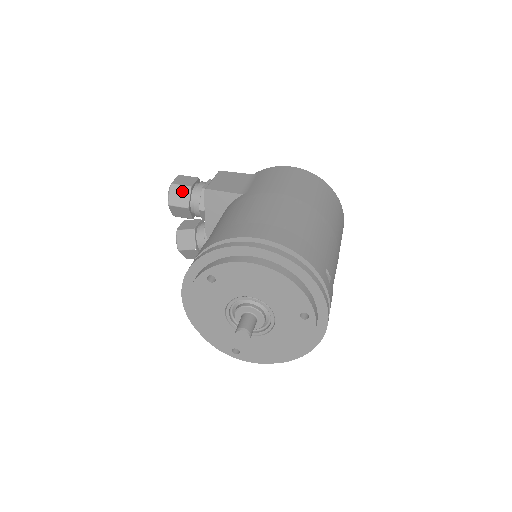
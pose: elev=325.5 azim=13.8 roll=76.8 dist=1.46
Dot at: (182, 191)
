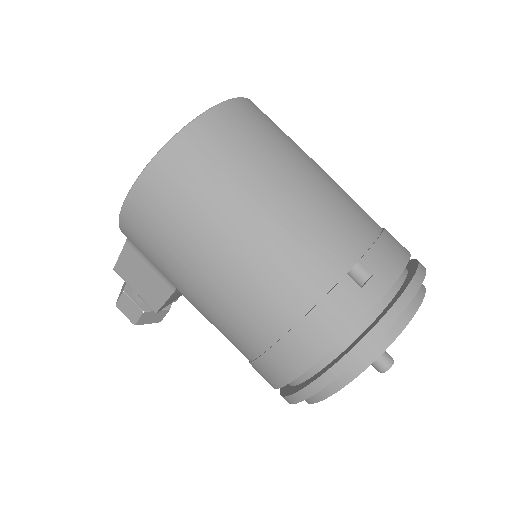
Dot at: (147, 317)
